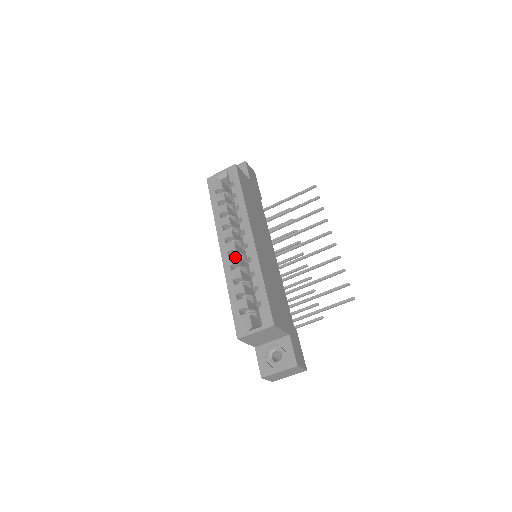
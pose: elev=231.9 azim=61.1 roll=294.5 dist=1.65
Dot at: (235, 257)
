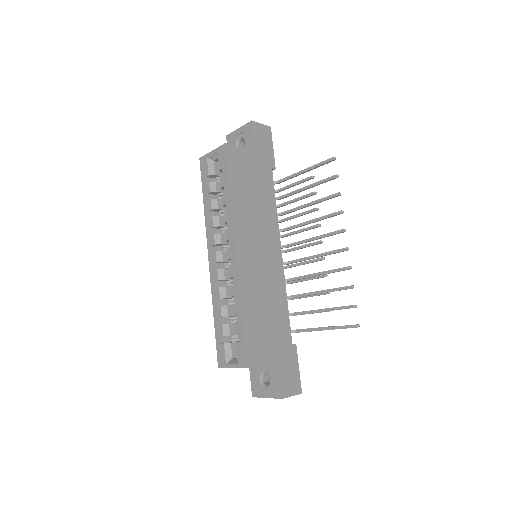
Dot at: (221, 271)
